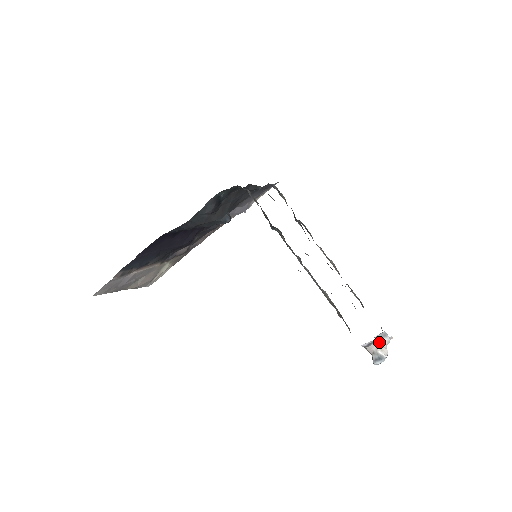
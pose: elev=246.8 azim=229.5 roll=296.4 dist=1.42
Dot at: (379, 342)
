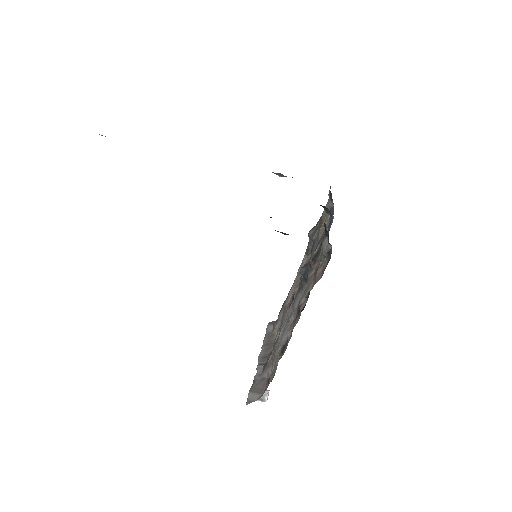
Dot at: occluded
